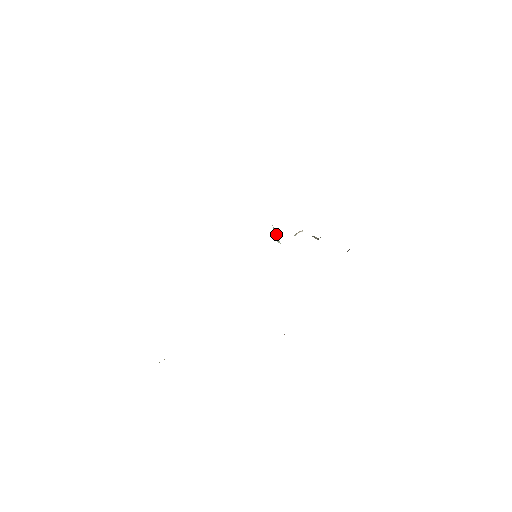
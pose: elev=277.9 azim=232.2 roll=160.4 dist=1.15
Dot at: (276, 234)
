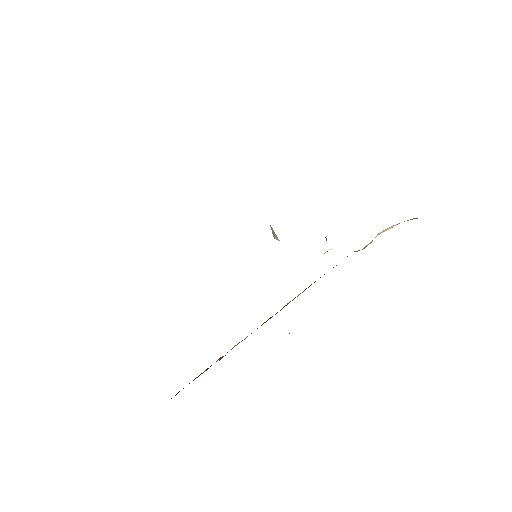
Dot at: (274, 232)
